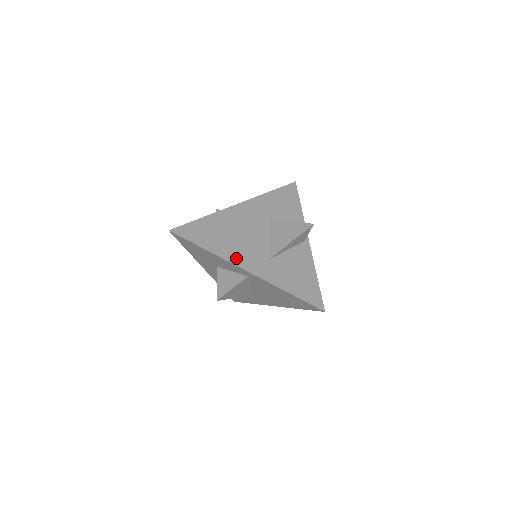
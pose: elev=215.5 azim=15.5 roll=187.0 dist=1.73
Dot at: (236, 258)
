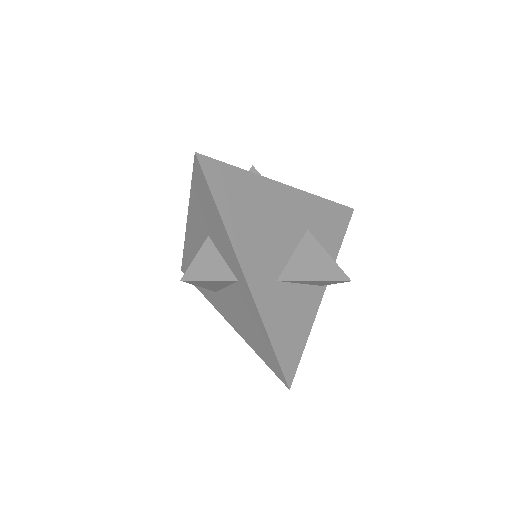
Dot at: (244, 251)
